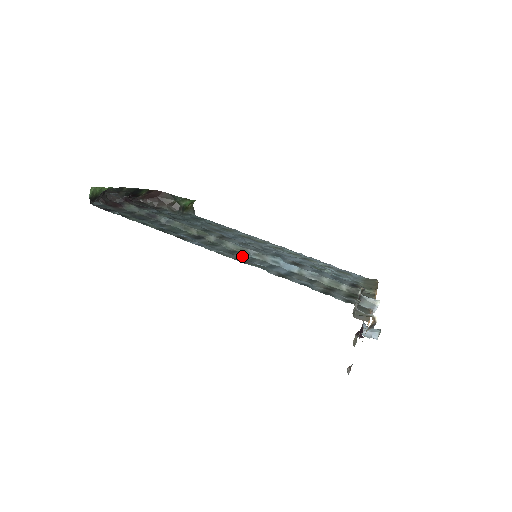
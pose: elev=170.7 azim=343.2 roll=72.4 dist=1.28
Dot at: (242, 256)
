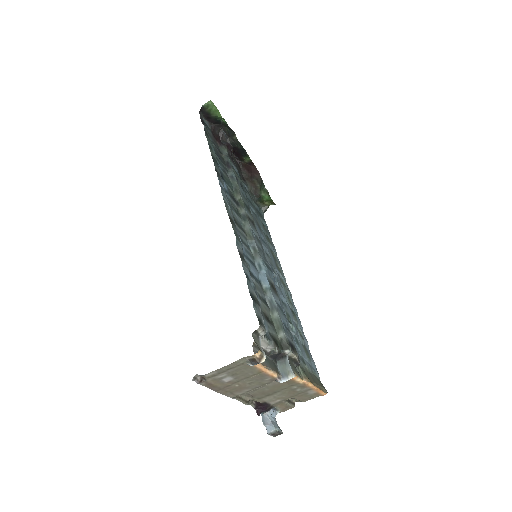
Dot at: (243, 235)
